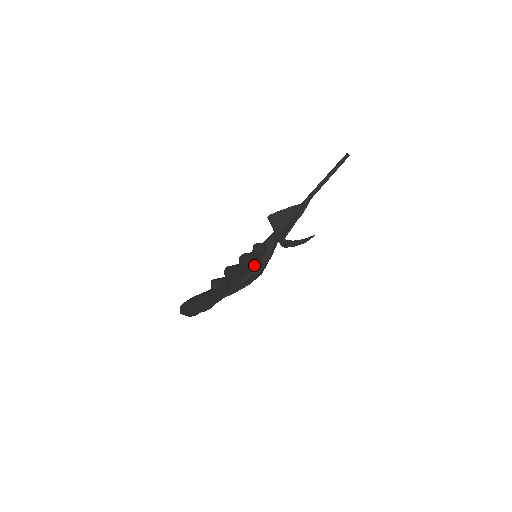
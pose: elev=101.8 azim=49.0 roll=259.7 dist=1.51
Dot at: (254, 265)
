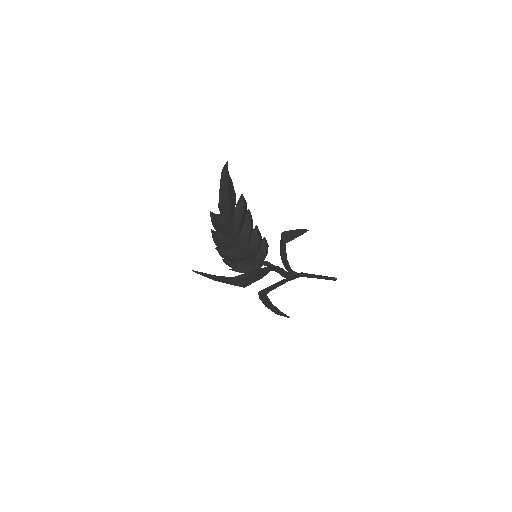
Dot at: (249, 264)
